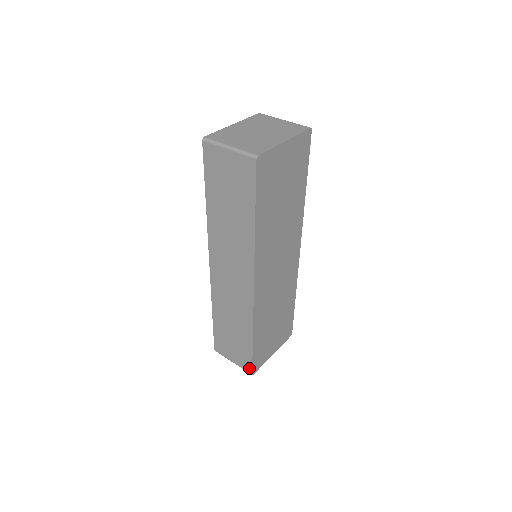
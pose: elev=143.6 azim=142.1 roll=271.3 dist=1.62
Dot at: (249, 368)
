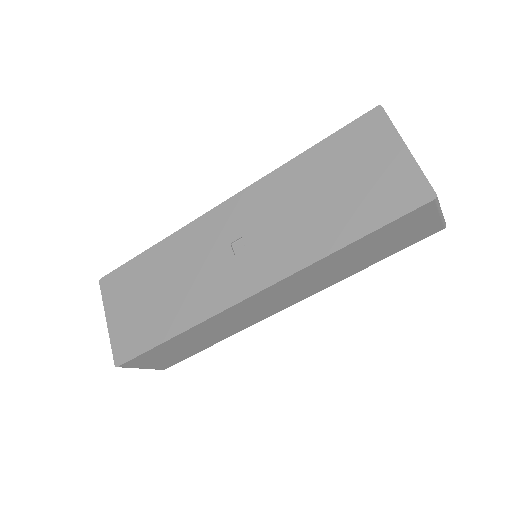
Dot at: (168, 366)
